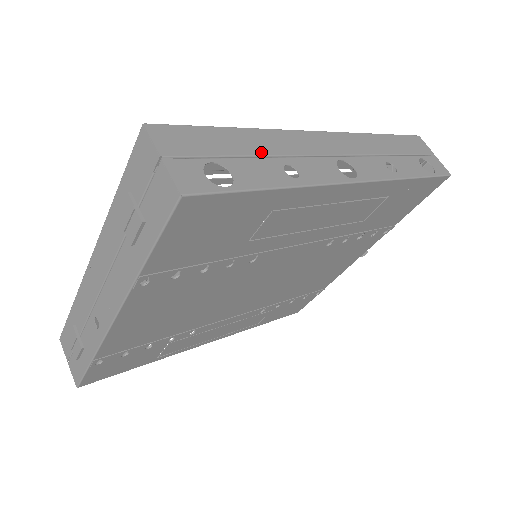
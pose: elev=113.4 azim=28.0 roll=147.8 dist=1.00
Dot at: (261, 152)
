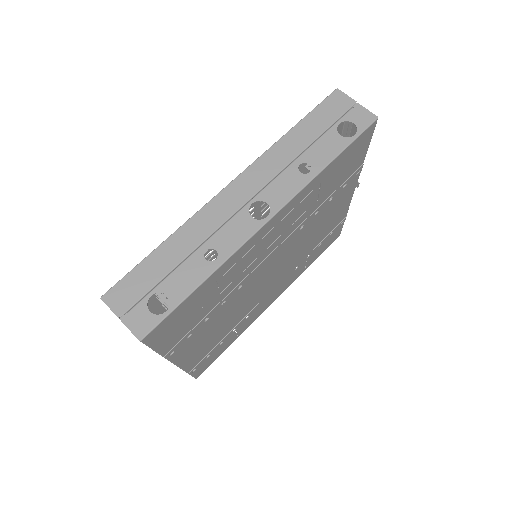
Dot at: (184, 255)
